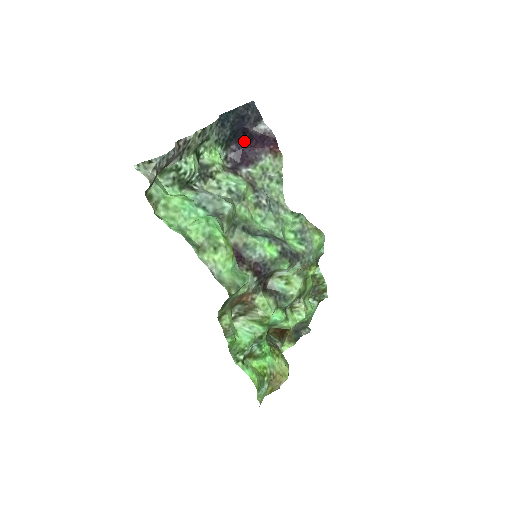
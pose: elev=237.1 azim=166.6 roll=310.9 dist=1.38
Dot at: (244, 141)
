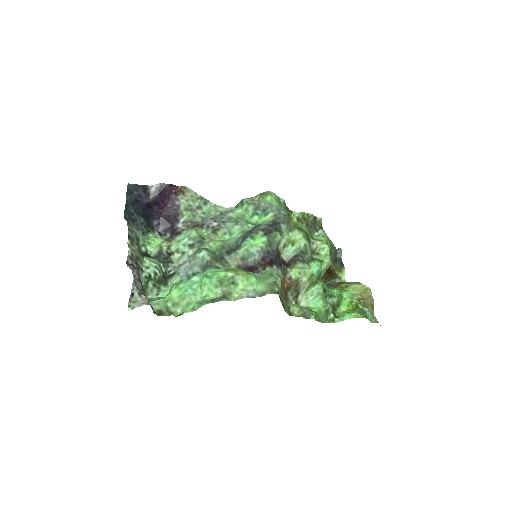
Dot at: (156, 211)
